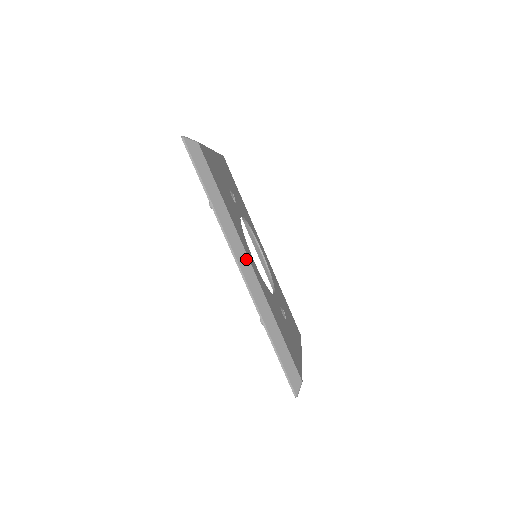
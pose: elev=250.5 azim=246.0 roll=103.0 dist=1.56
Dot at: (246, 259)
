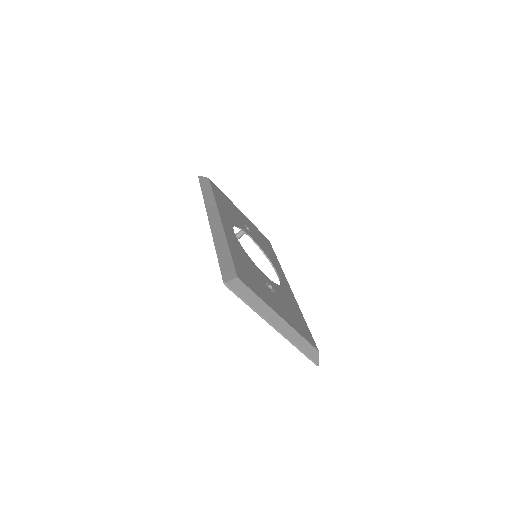
Dot at: (217, 215)
